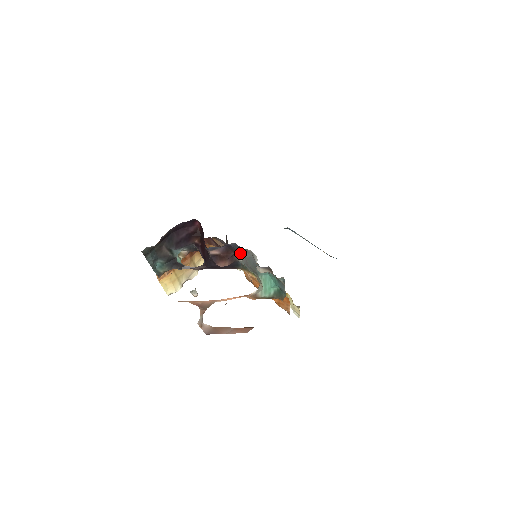
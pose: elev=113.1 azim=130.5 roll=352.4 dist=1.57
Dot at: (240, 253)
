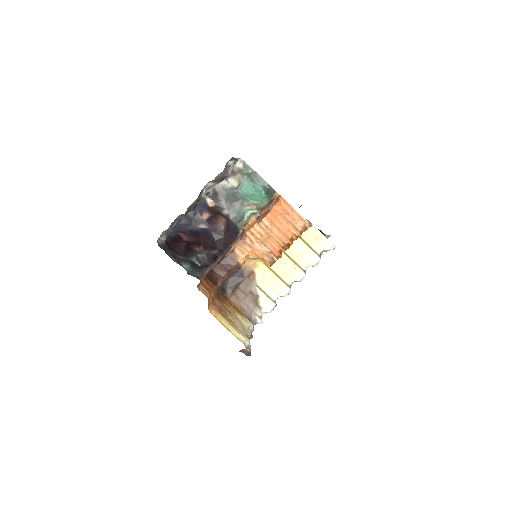
Dot at: (220, 205)
